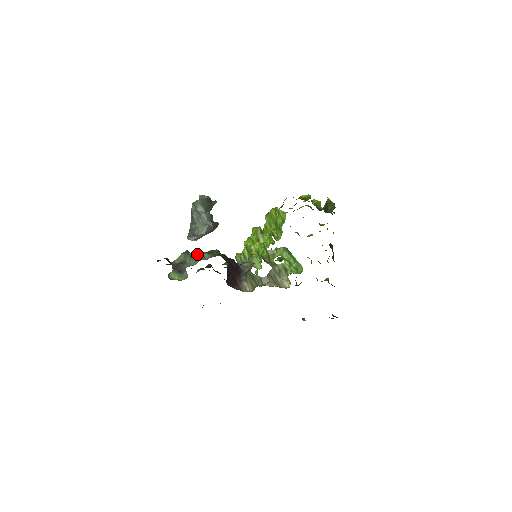
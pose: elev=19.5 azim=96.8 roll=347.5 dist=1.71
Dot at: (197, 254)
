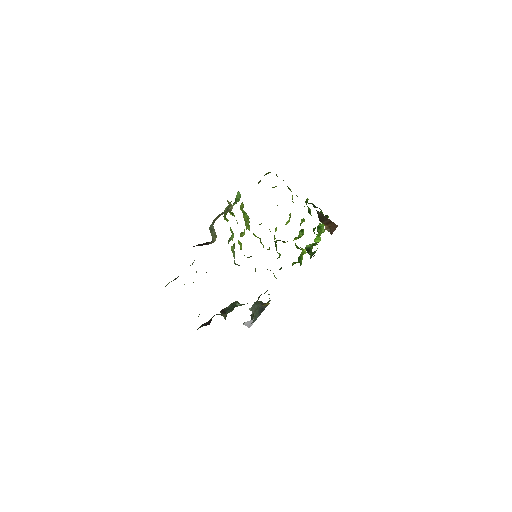
Dot at: occluded
